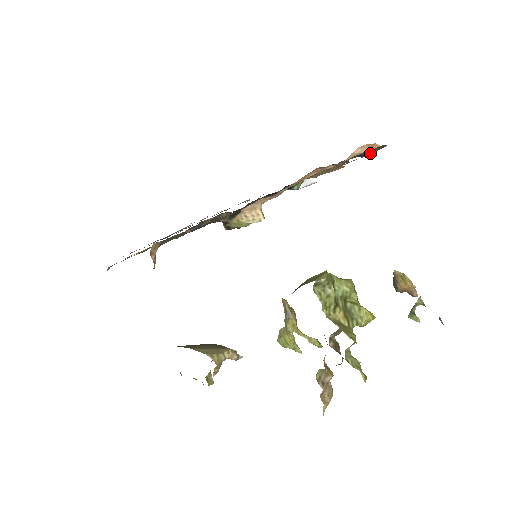
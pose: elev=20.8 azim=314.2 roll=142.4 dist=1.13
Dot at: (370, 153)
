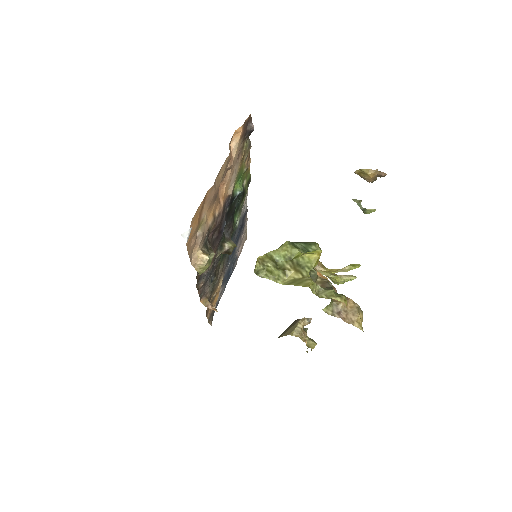
Dot at: (249, 129)
